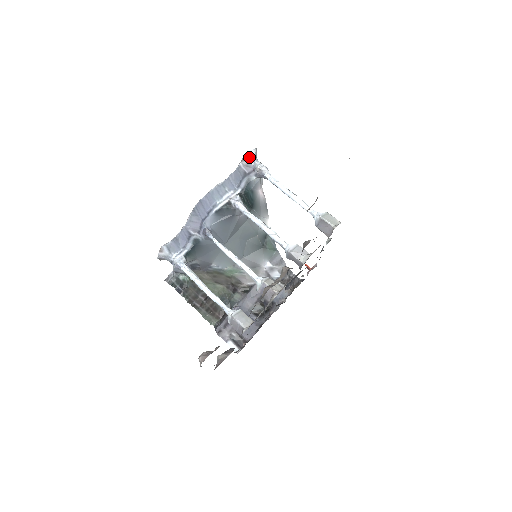
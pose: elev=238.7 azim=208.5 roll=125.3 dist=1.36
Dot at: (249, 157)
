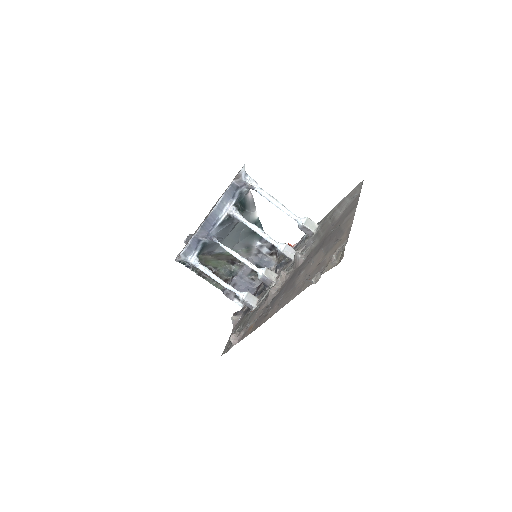
Dot at: (240, 175)
